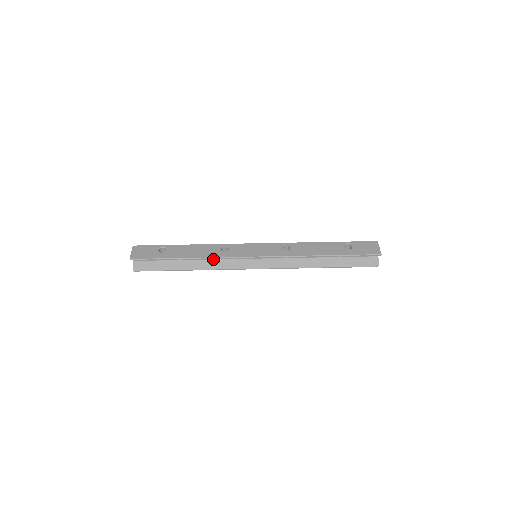
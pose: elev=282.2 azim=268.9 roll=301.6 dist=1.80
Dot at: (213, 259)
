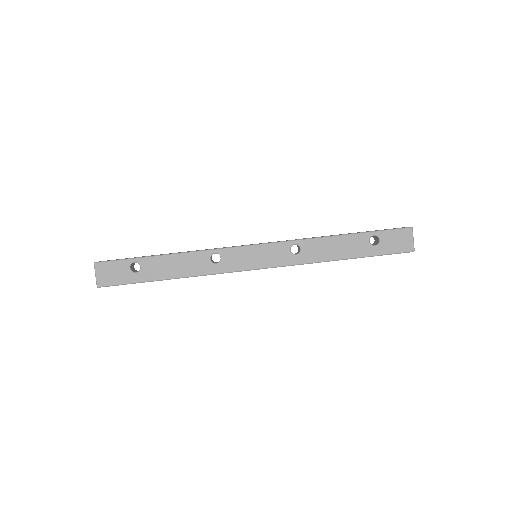
Dot at: occluded
